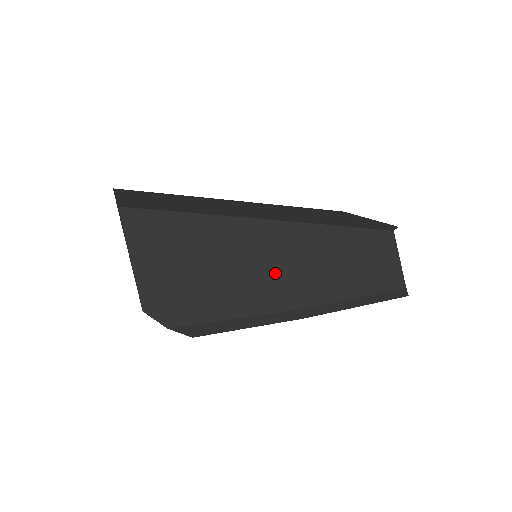
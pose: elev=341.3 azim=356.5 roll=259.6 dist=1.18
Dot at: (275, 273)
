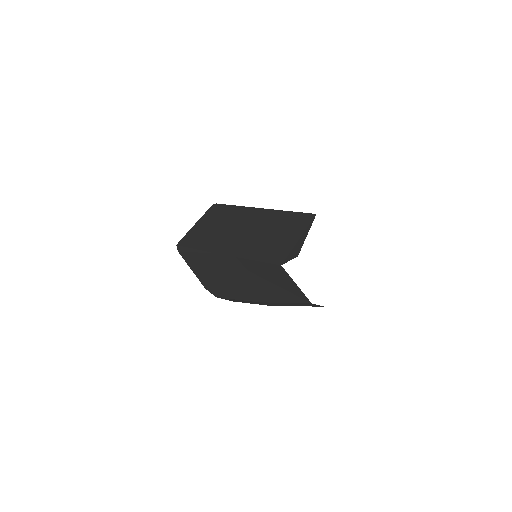
Dot at: (238, 281)
